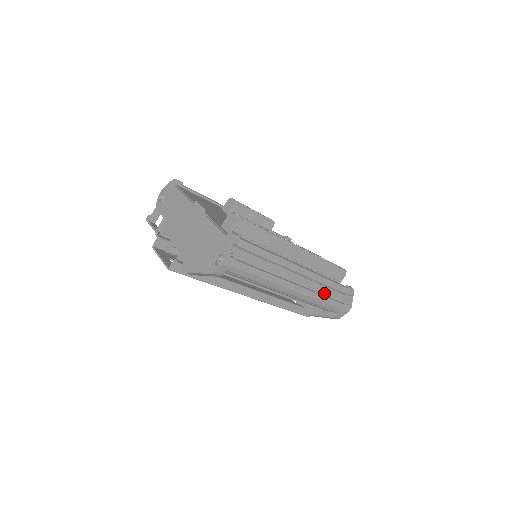
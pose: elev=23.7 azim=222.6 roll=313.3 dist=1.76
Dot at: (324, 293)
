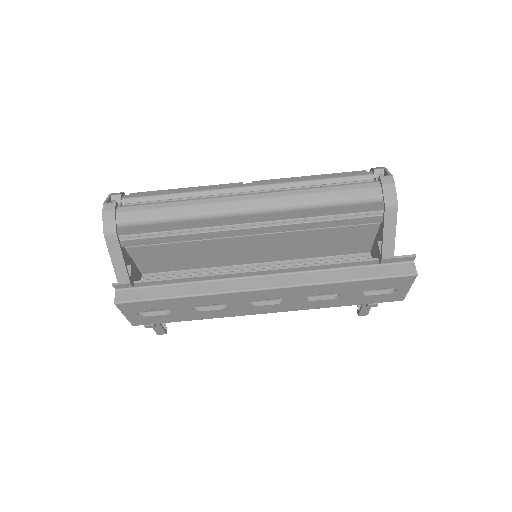
Dot at: occluded
